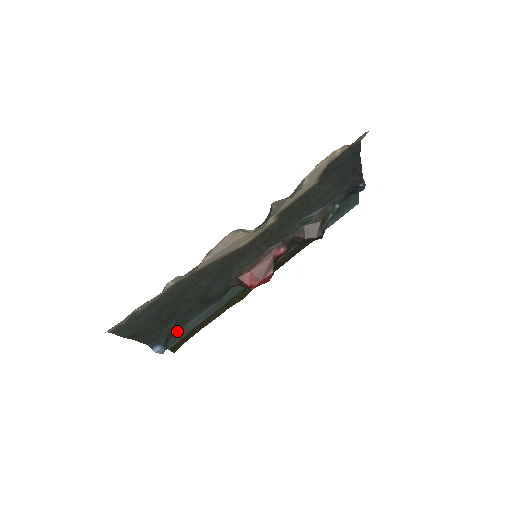
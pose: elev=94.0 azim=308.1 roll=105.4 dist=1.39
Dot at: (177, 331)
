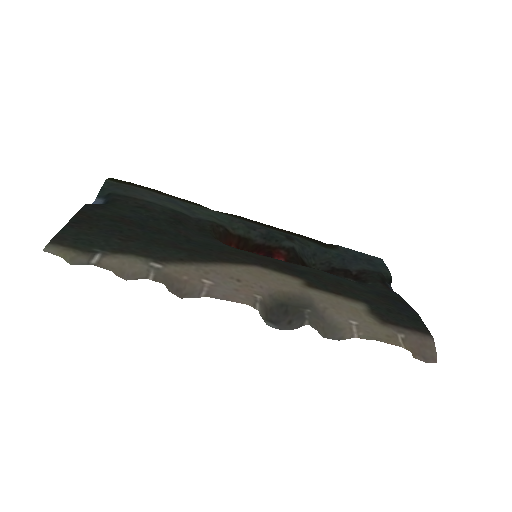
Dot at: (128, 197)
